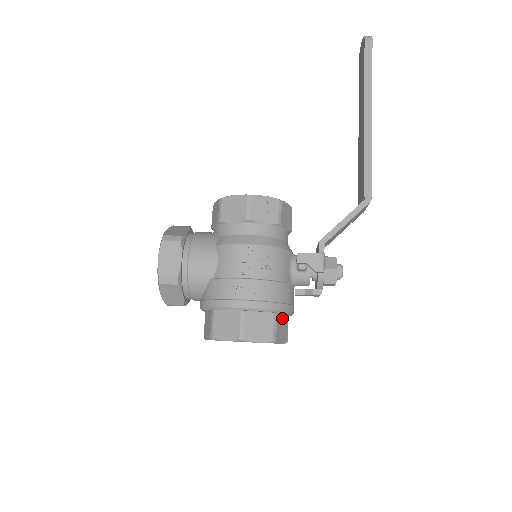
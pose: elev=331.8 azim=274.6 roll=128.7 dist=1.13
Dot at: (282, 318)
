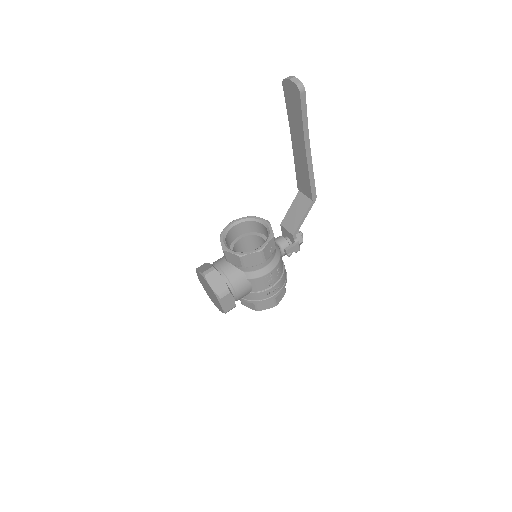
Dot at: occluded
